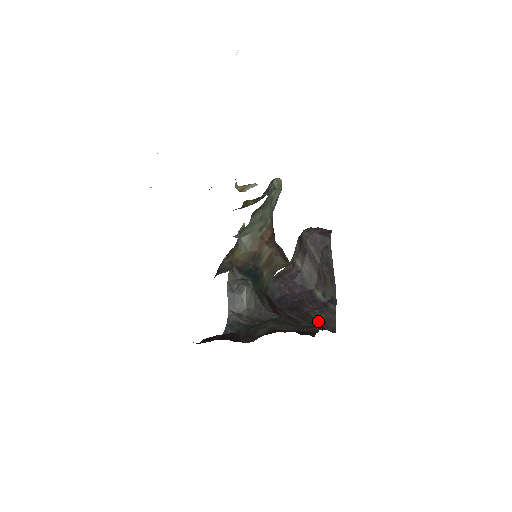
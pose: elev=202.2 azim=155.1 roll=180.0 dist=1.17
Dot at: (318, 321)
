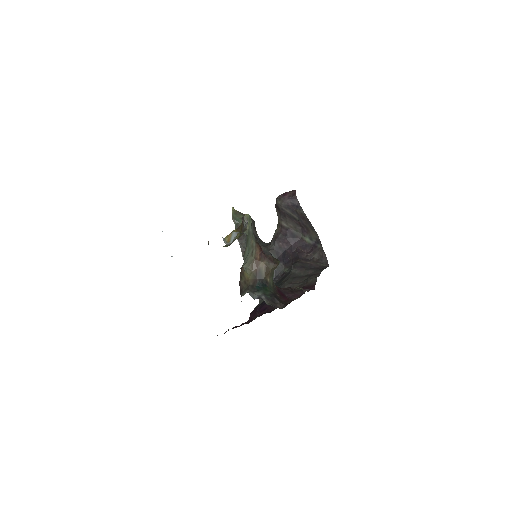
Dot at: (314, 262)
